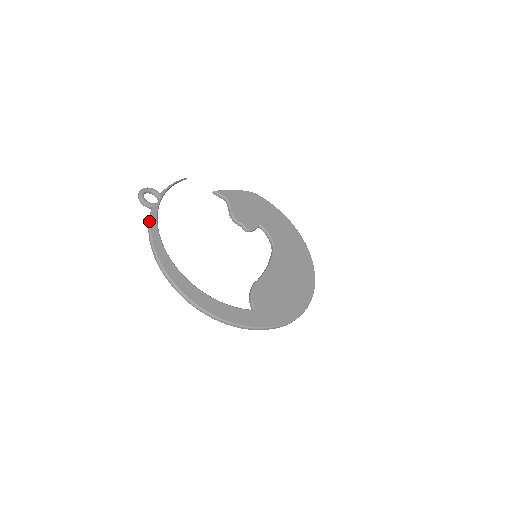
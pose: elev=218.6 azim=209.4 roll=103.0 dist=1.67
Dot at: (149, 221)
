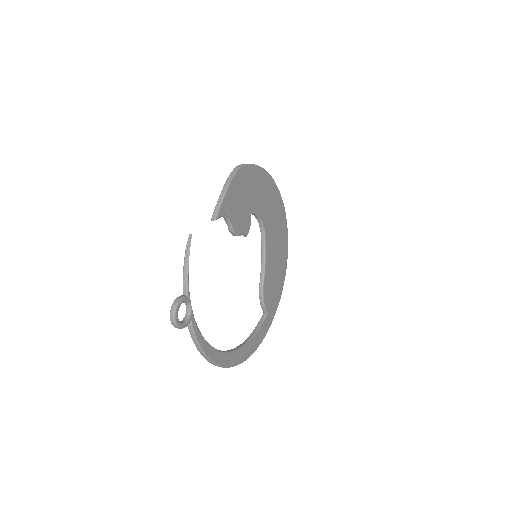
Dot at: (195, 341)
